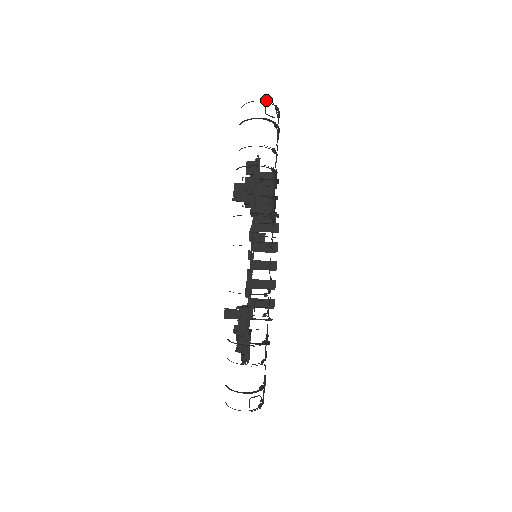
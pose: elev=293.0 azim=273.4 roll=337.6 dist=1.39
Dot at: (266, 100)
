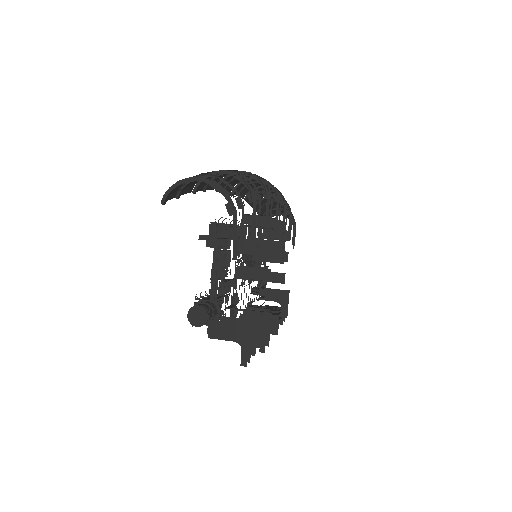
Dot at: occluded
